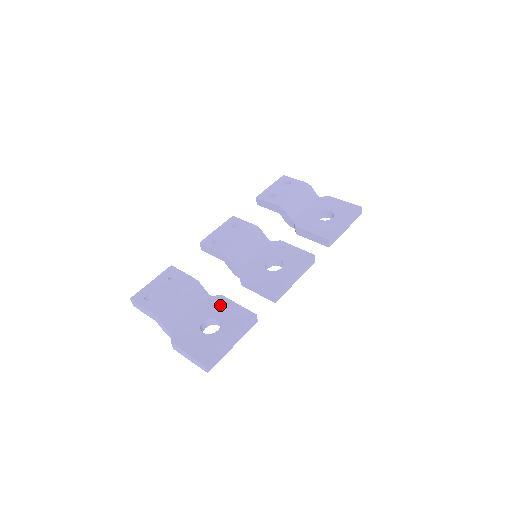
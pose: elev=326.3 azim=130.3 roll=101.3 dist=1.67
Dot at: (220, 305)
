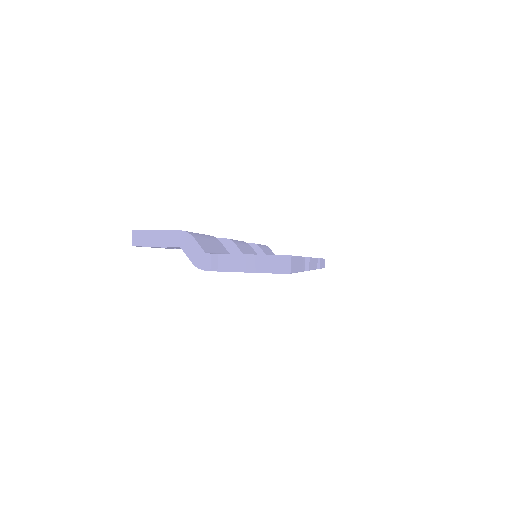
Dot at: occluded
